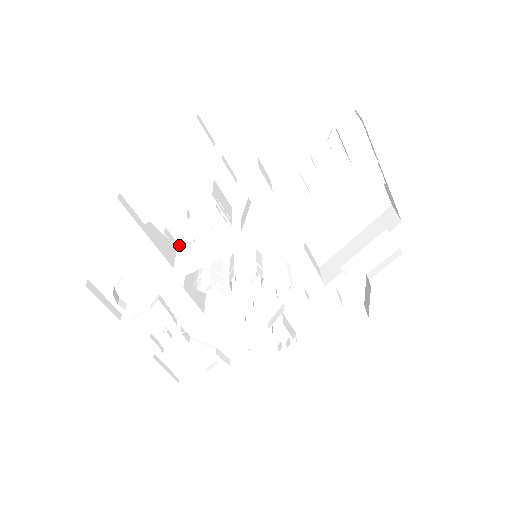
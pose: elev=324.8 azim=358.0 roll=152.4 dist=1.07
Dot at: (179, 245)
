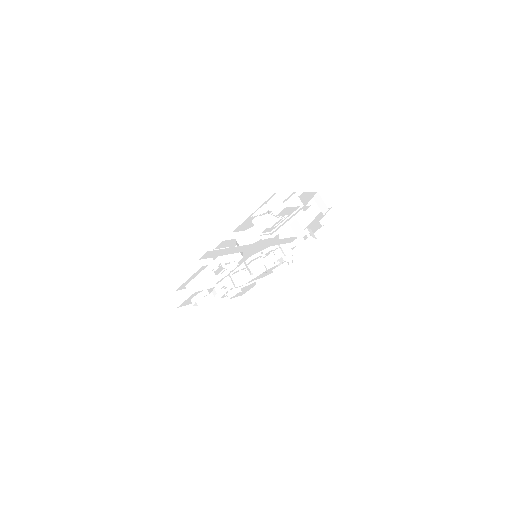
Dot at: (216, 282)
